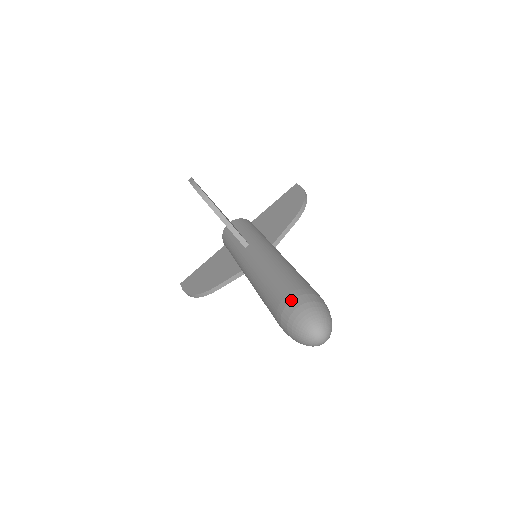
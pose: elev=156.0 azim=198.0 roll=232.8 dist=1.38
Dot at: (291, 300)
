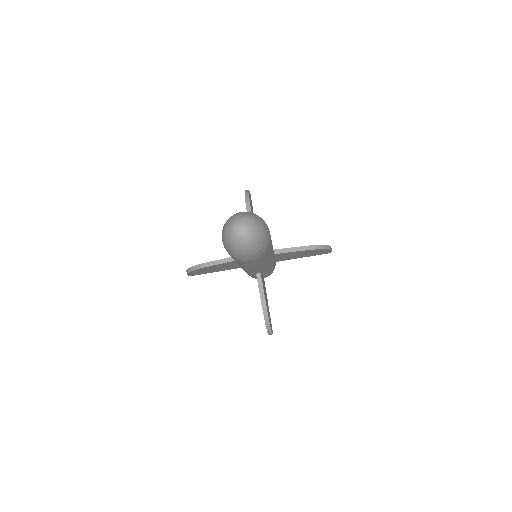
Dot at: occluded
